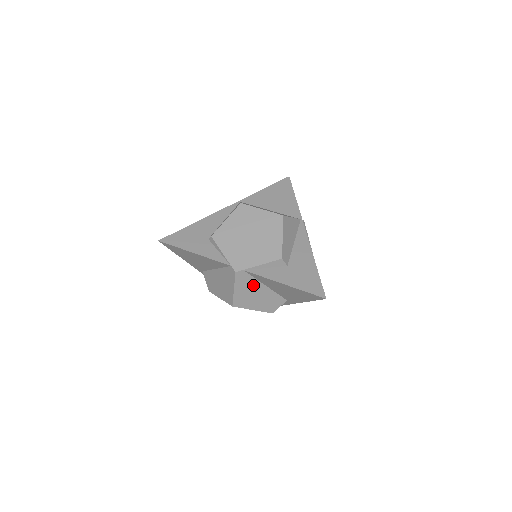
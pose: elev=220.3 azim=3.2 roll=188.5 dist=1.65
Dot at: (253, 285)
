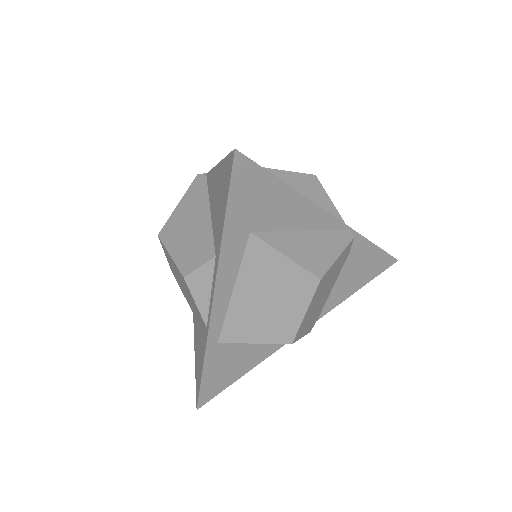
Dot at: (199, 204)
